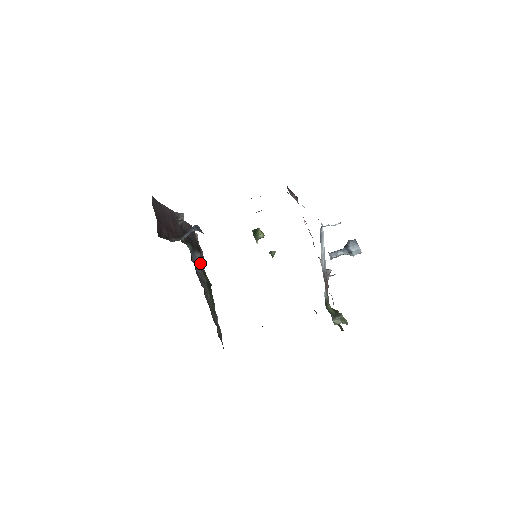
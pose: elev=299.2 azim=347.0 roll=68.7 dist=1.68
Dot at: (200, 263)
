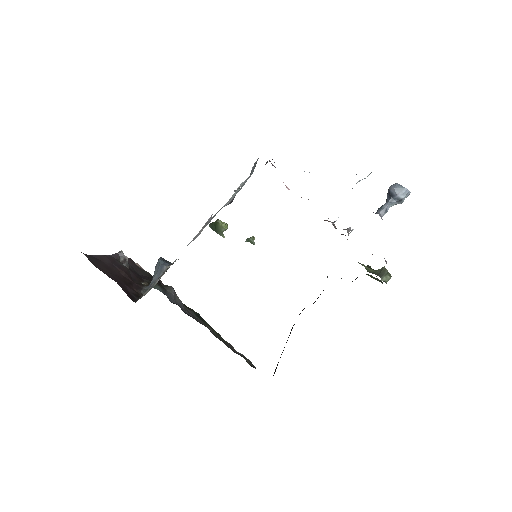
Dot at: (179, 299)
